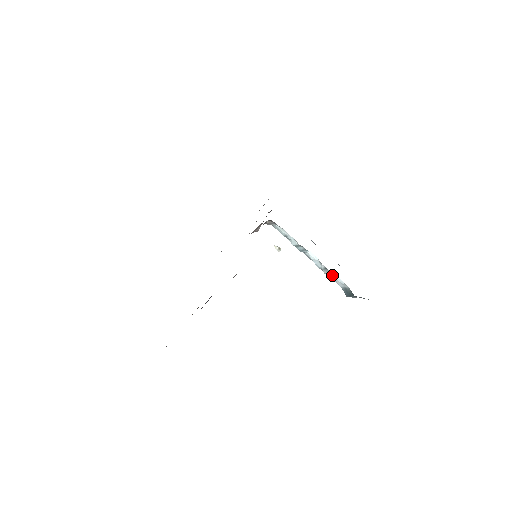
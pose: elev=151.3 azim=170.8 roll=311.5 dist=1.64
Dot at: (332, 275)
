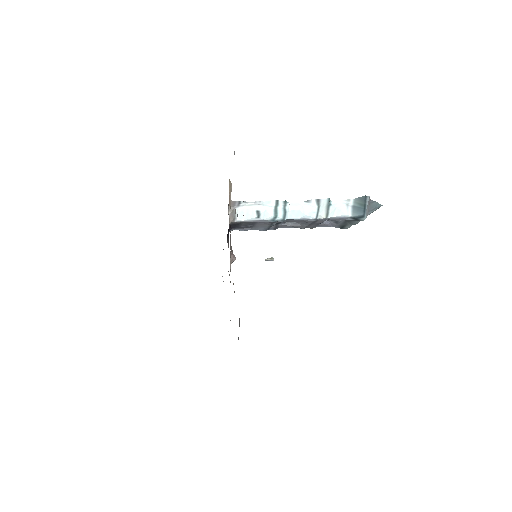
Dot at: (329, 204)
